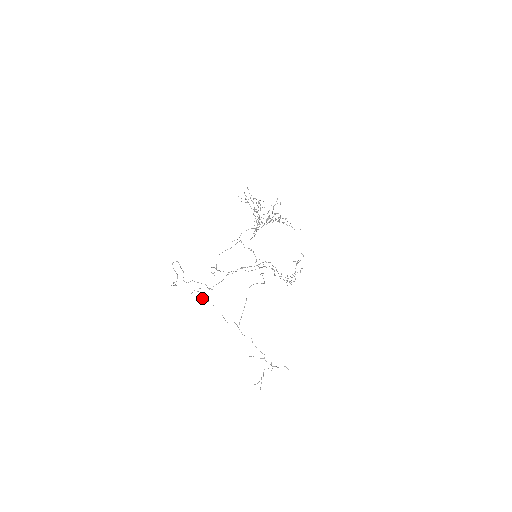
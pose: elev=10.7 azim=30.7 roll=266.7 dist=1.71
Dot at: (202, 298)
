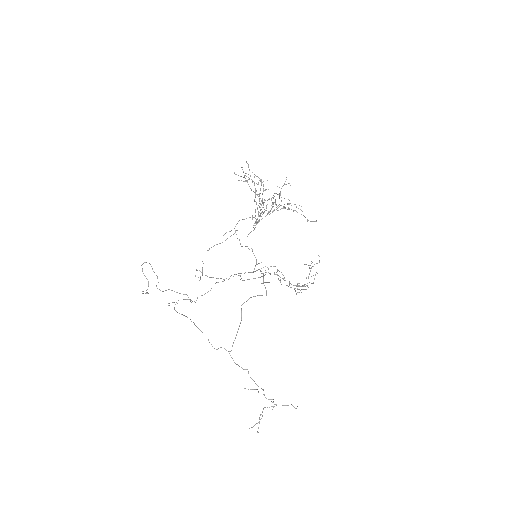
Dot at: (181, 314)
